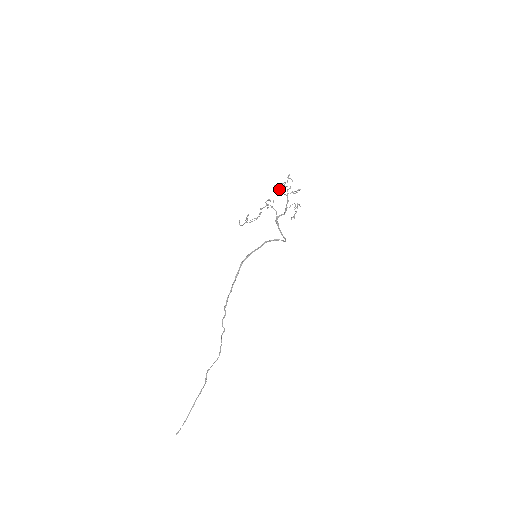
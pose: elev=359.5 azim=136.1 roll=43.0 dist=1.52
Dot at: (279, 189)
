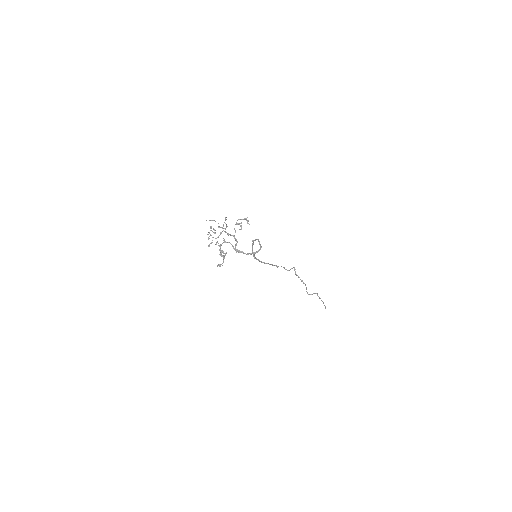
Dot at: occluded
